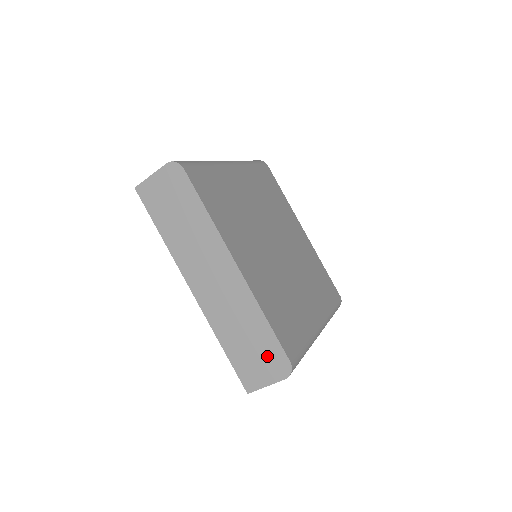
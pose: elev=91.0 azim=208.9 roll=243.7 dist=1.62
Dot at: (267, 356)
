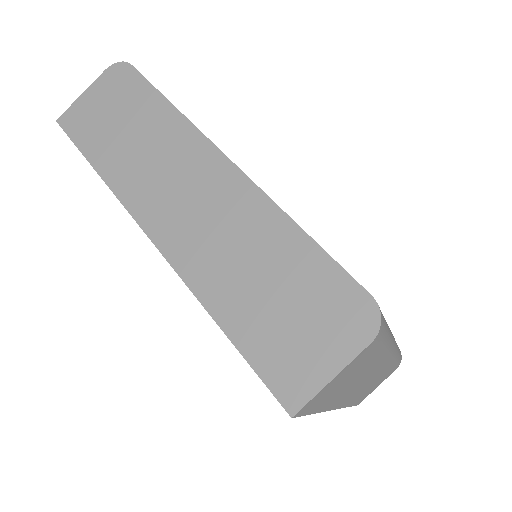
Dot at: (318, 304)
